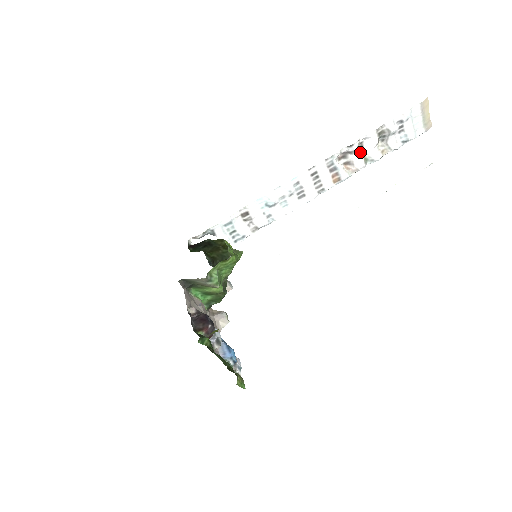
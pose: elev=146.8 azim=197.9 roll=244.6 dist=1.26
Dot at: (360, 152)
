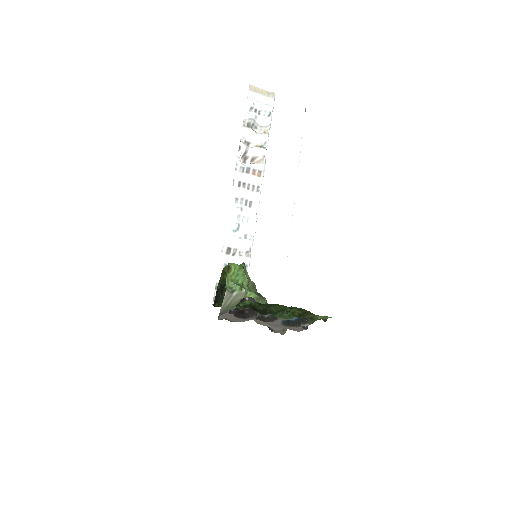
Dot at: (252, 147)
